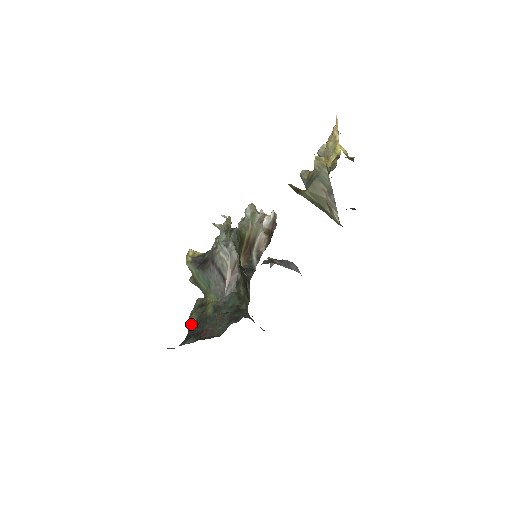
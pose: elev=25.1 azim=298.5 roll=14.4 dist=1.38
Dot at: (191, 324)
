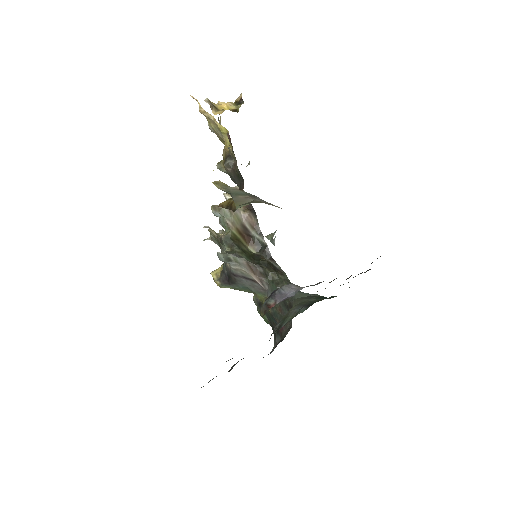
Dot at: (267, 322)
